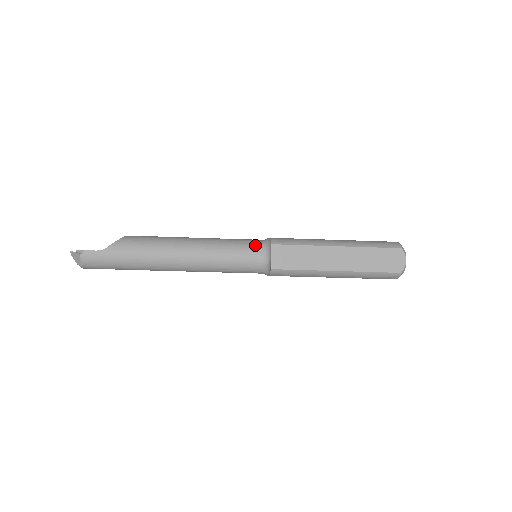
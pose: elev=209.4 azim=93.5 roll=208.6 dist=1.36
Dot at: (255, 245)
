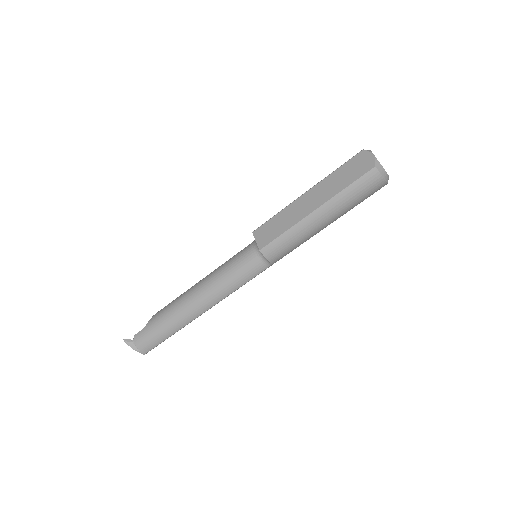
Dot at: (247, 246)
